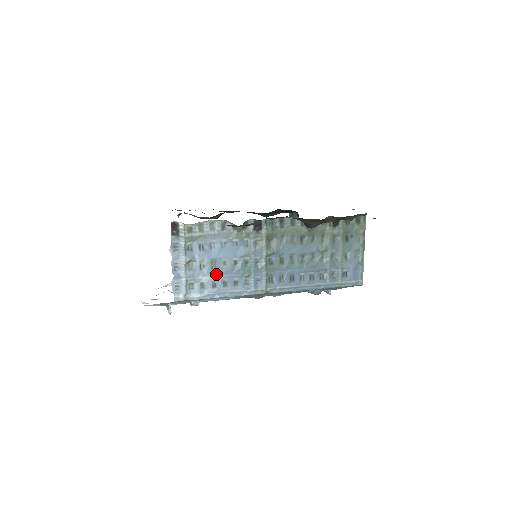
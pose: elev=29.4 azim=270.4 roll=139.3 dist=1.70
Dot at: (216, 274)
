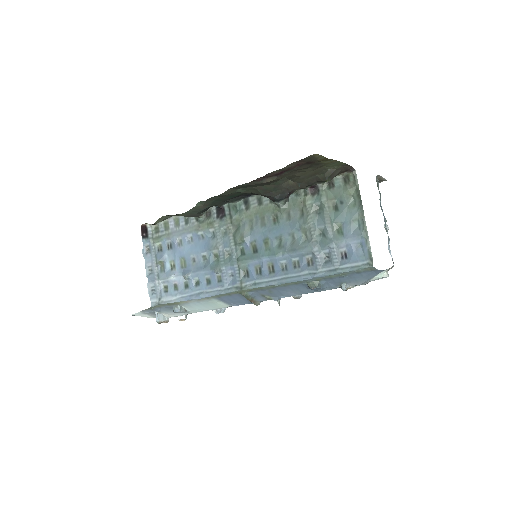
Dot at: (185, 273)
